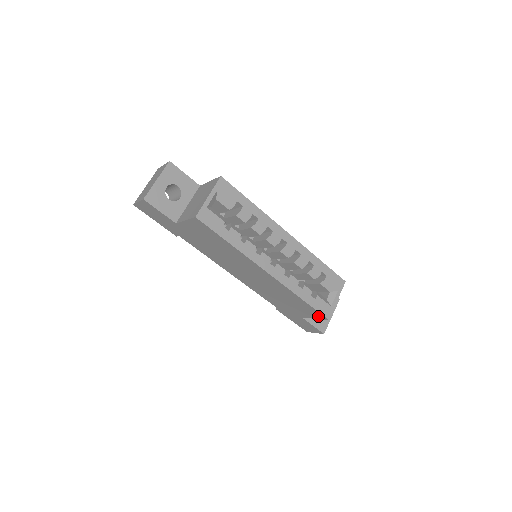
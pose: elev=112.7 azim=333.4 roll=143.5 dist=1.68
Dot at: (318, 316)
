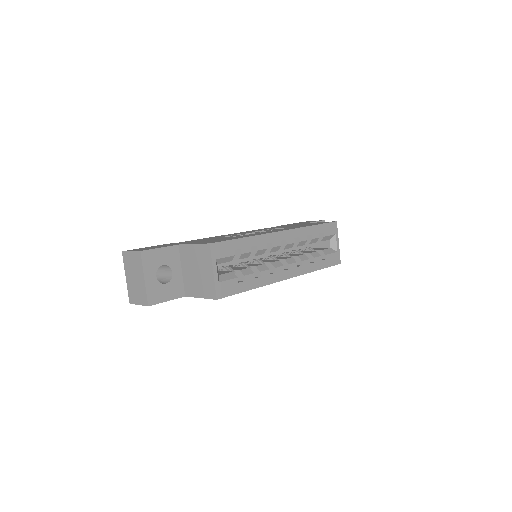
Dot at: occluded
